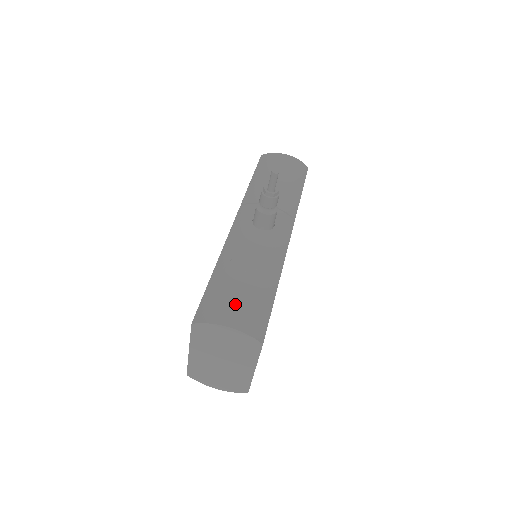
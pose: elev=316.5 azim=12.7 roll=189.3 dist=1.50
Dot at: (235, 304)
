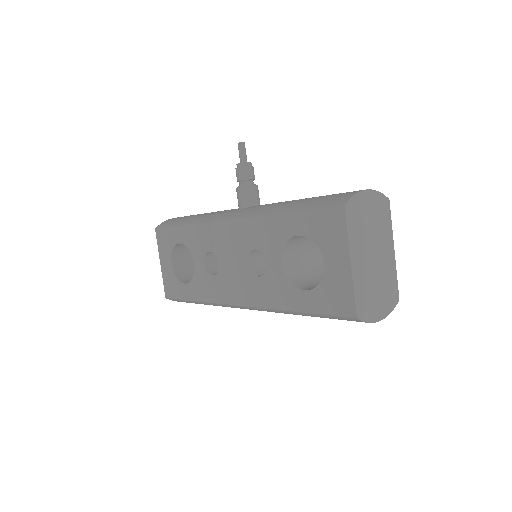
Dot at: (340, 193)
